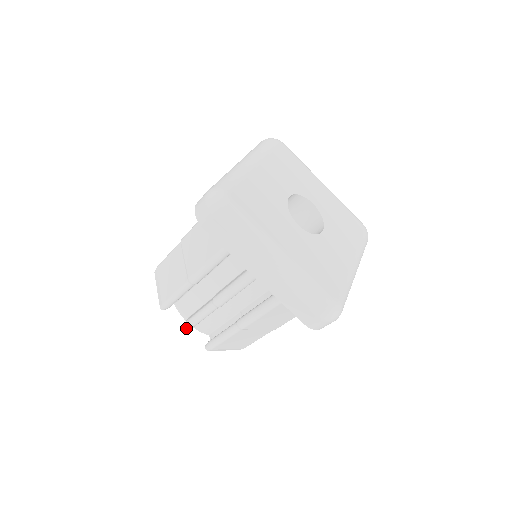
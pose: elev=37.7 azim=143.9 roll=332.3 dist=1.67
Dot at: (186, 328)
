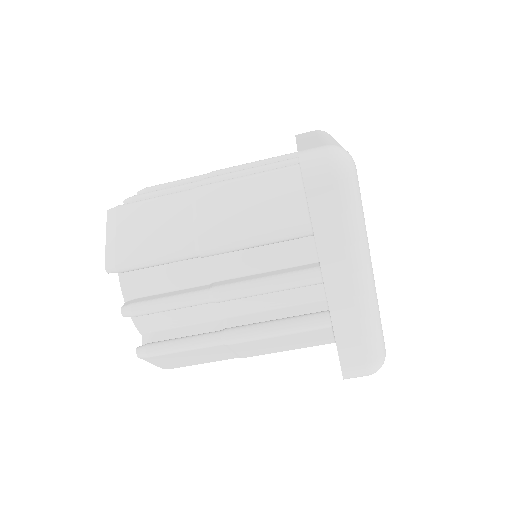
Dot at: (130, 313)
